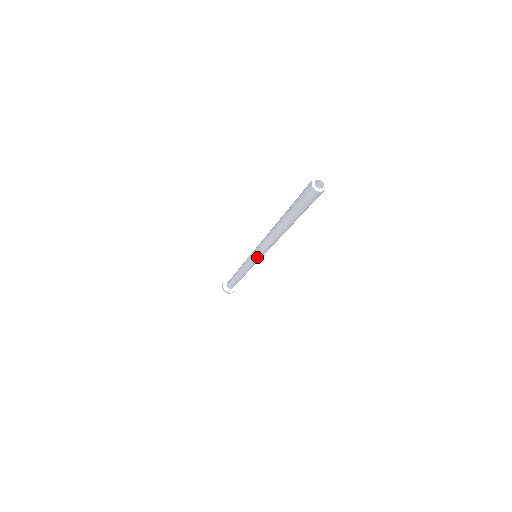
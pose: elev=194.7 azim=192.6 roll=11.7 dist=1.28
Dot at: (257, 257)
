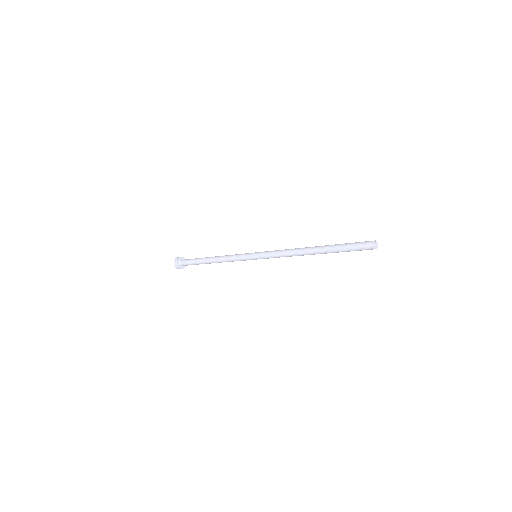
Dot at: occluded
